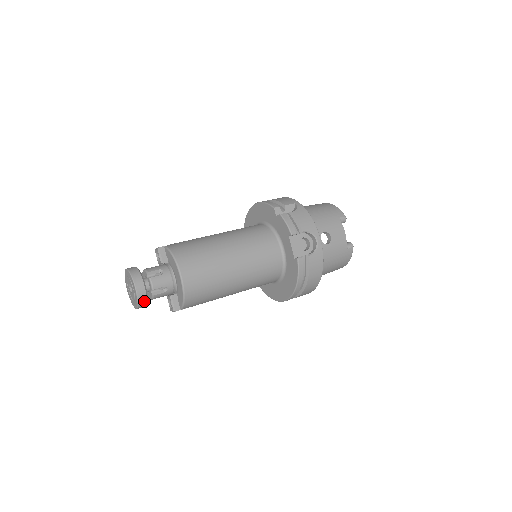
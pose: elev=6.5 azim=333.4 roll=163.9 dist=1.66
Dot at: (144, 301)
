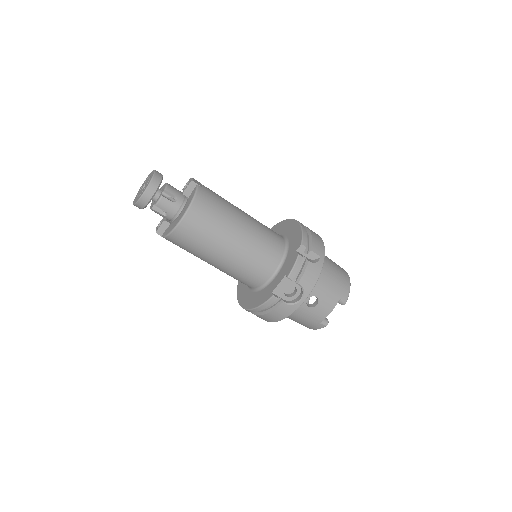
Dot at: (141, 206)
